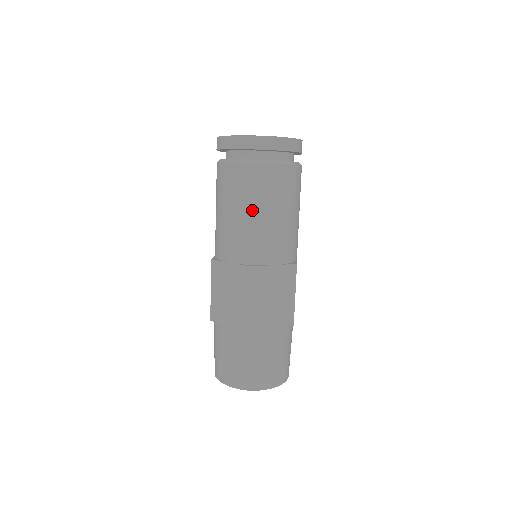
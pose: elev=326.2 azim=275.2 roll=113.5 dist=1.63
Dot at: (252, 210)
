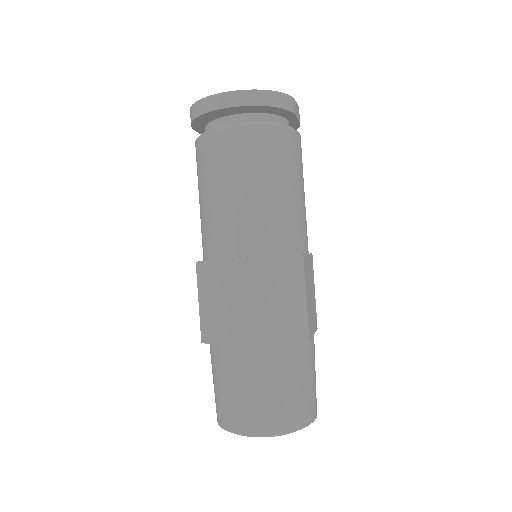
Dot at: (233, 187)
